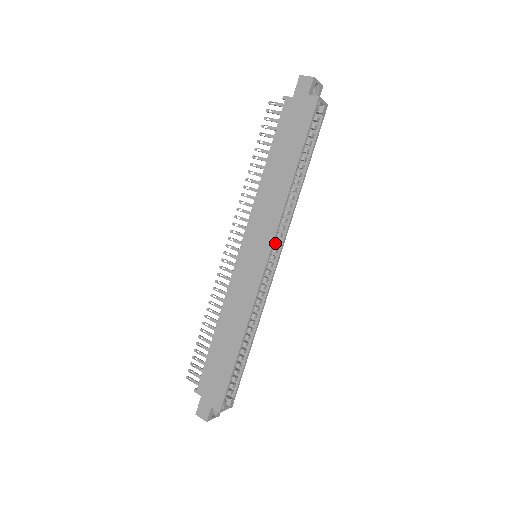
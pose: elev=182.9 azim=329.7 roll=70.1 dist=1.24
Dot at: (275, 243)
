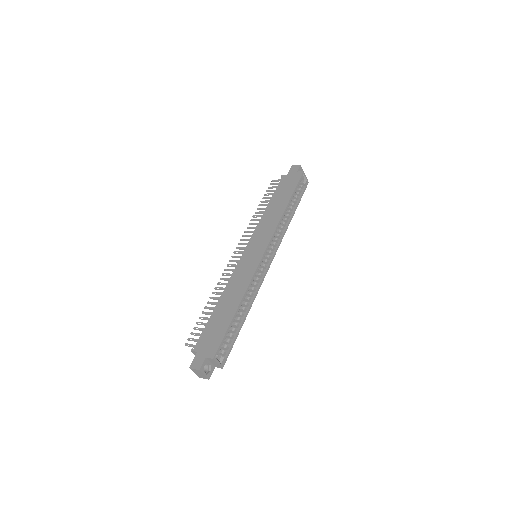
Dot at: (271, 247)
